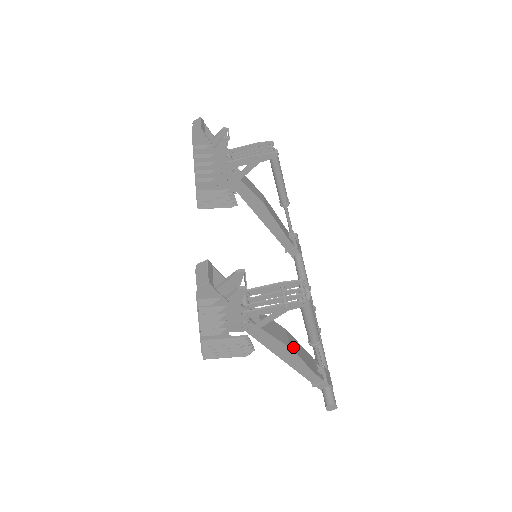
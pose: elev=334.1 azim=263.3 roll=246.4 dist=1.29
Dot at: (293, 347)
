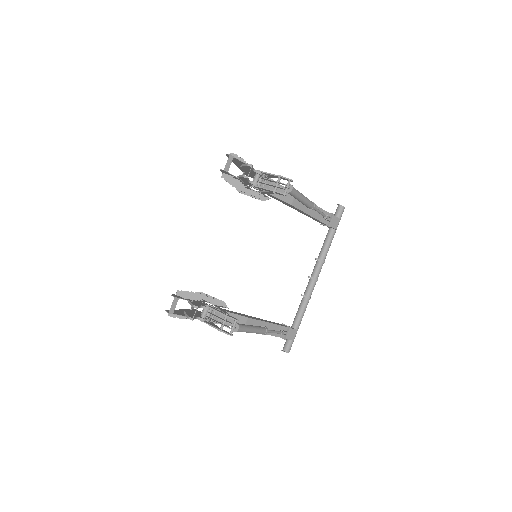
Dot at: occluded
